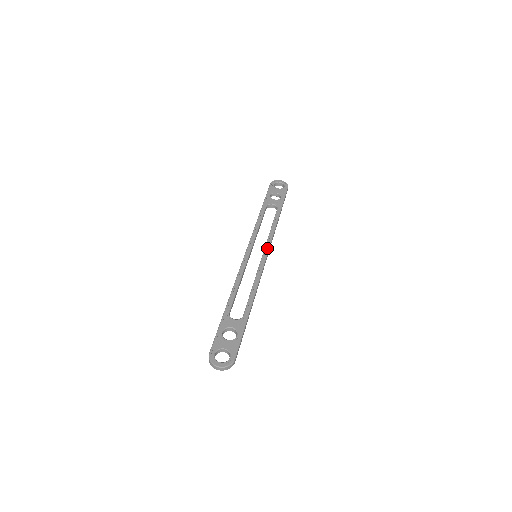
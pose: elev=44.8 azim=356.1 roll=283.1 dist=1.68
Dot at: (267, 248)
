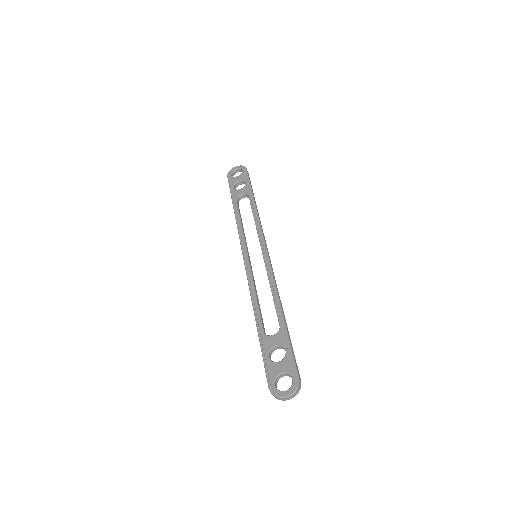
Dot at: (262, 241)
